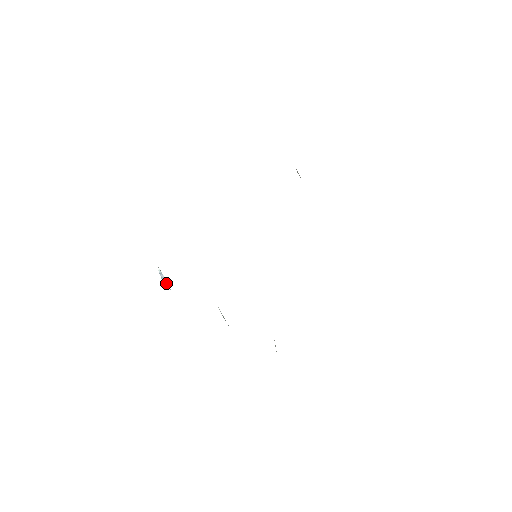
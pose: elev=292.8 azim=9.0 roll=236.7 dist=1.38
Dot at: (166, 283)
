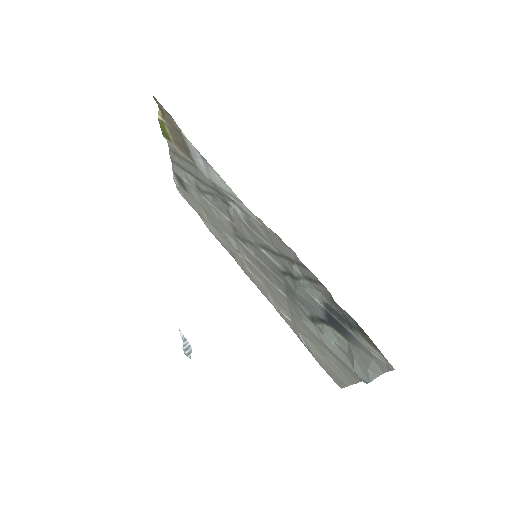
Dot at: (187, 351)
